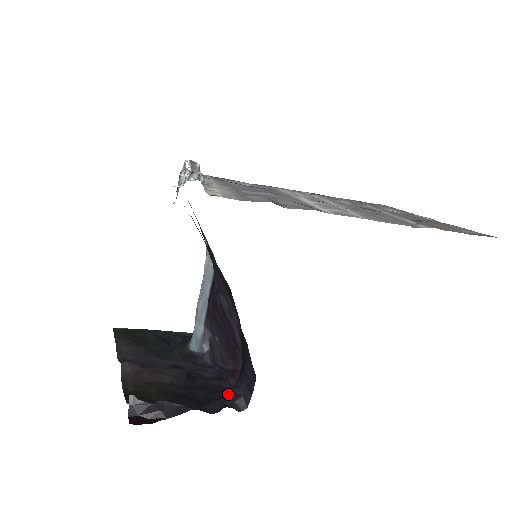
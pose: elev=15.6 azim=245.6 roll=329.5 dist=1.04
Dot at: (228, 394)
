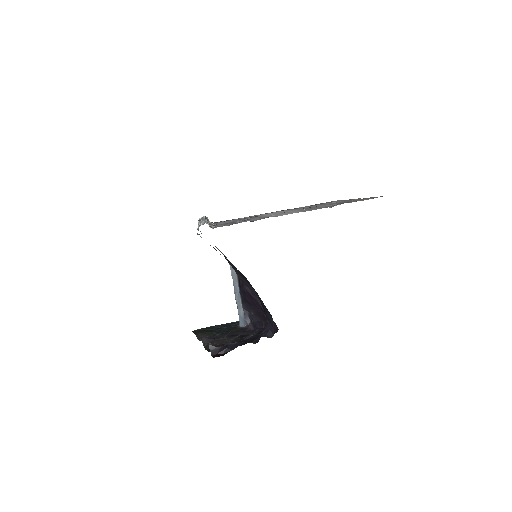
Dot at: (262, 332)
